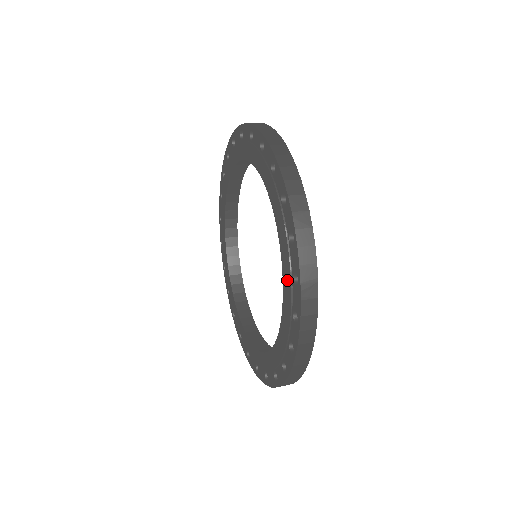
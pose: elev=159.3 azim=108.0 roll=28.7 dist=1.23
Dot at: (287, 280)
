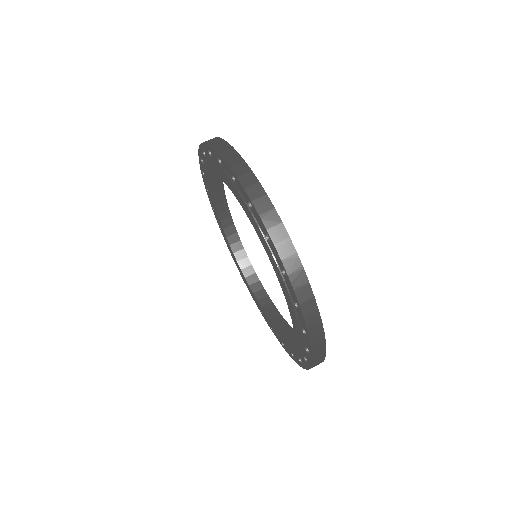
Dot at: (279, 275)
